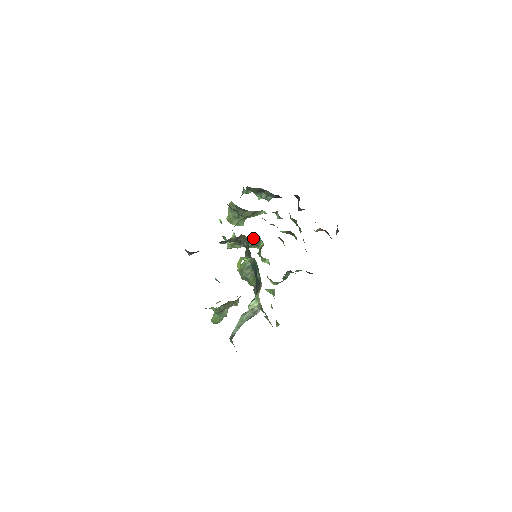
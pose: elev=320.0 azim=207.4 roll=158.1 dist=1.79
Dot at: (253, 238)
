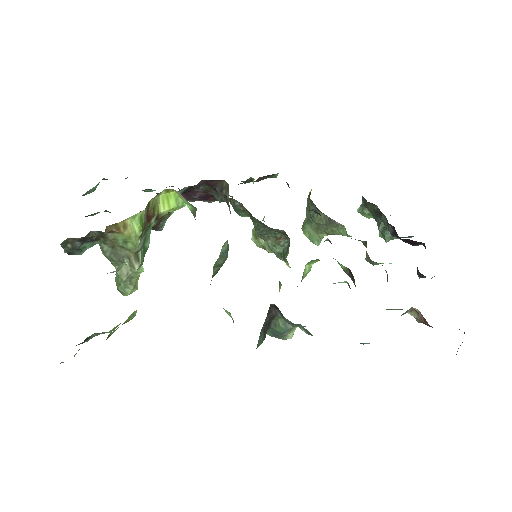
Dot at: (284, 239)
